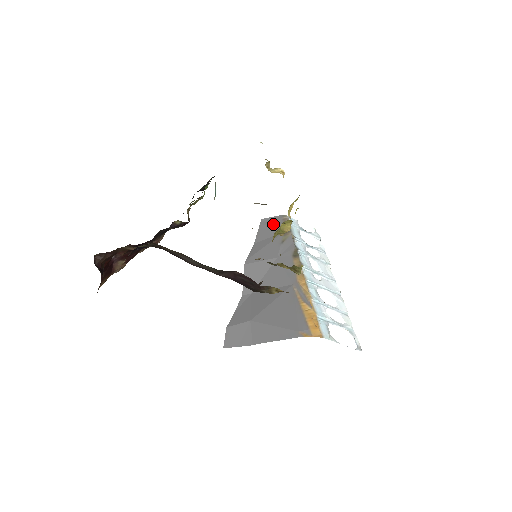
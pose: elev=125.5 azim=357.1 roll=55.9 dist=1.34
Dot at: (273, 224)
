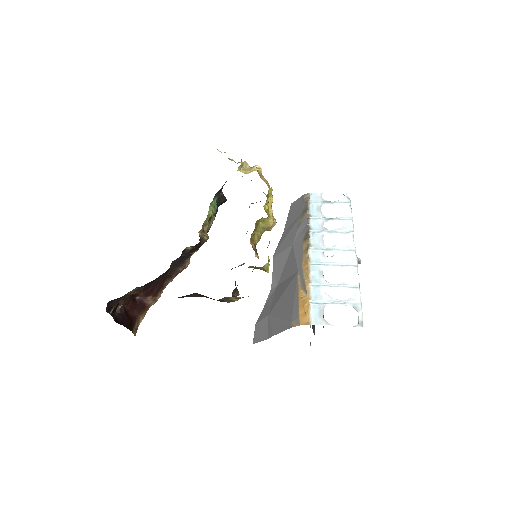
Dot at: (297, 207)
